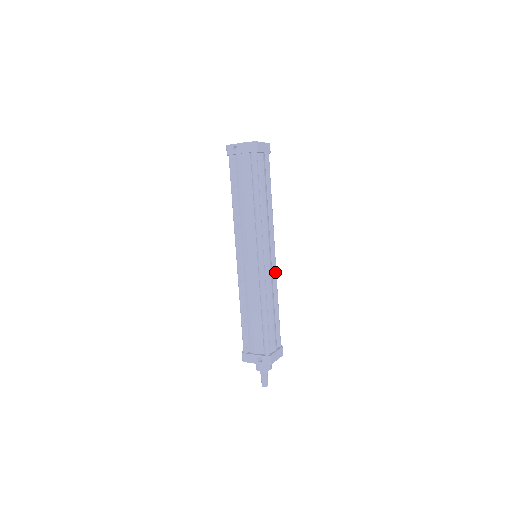
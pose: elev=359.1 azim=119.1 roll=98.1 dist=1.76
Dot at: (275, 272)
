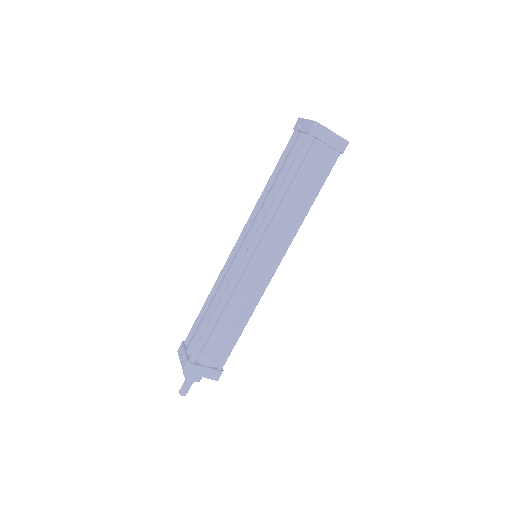
Dot at: (263, 287)
